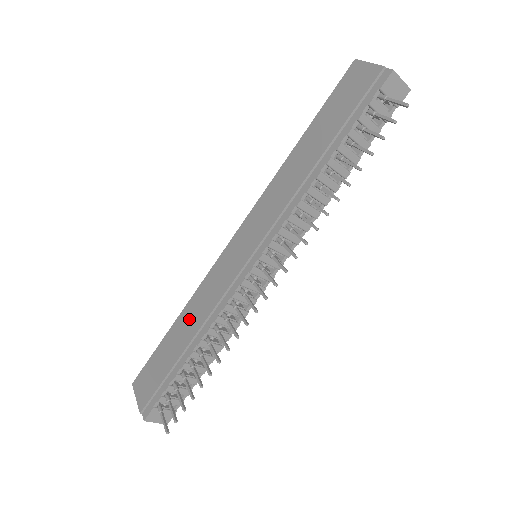
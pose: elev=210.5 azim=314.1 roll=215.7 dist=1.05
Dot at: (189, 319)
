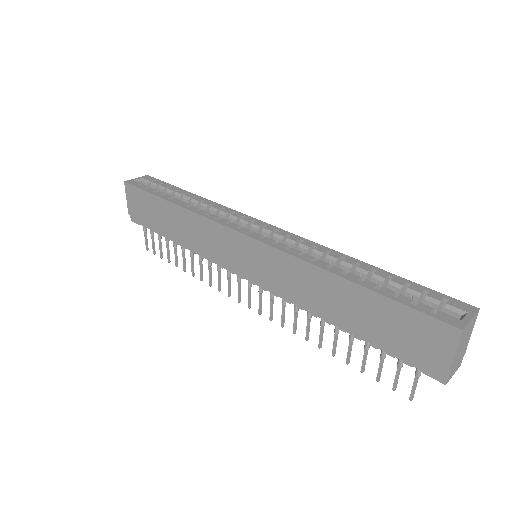
Dot at: (182, 224)
